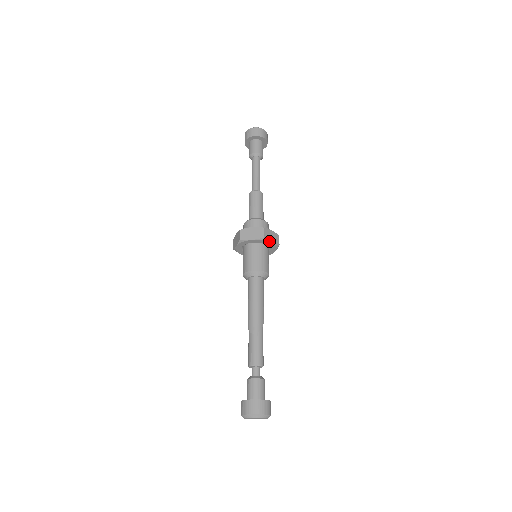
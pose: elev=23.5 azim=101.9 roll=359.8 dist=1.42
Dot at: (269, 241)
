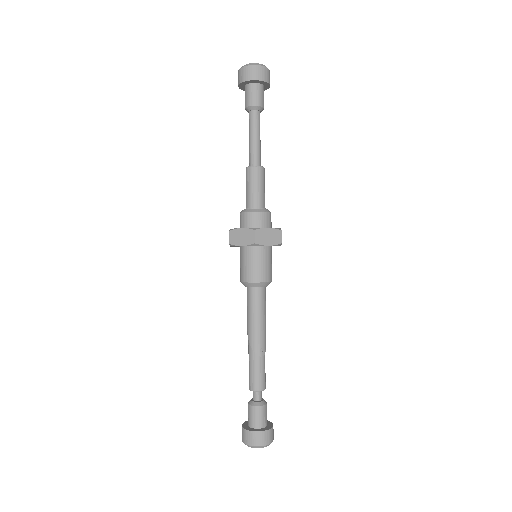
Dot at: occluded
